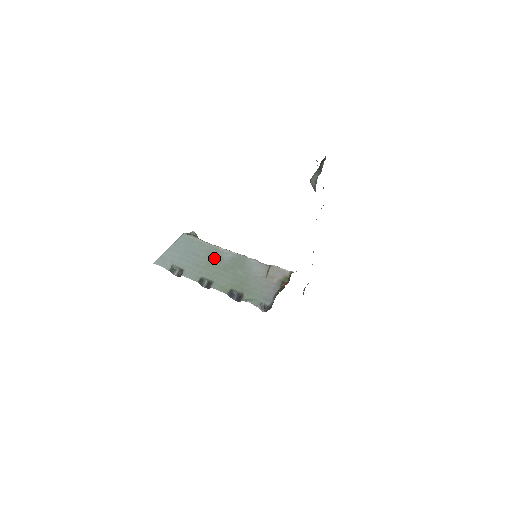
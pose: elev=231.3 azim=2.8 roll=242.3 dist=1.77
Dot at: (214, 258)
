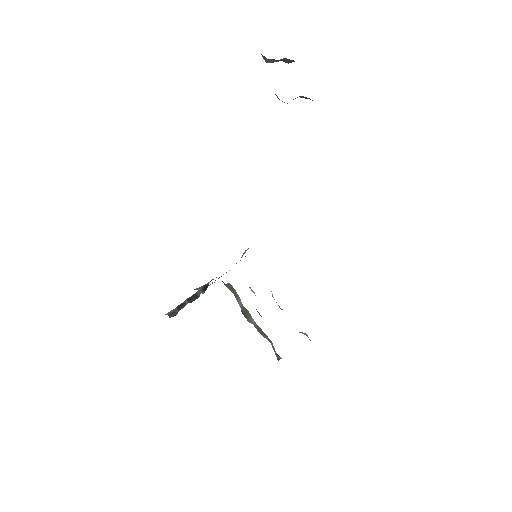
Dot at: occluded
